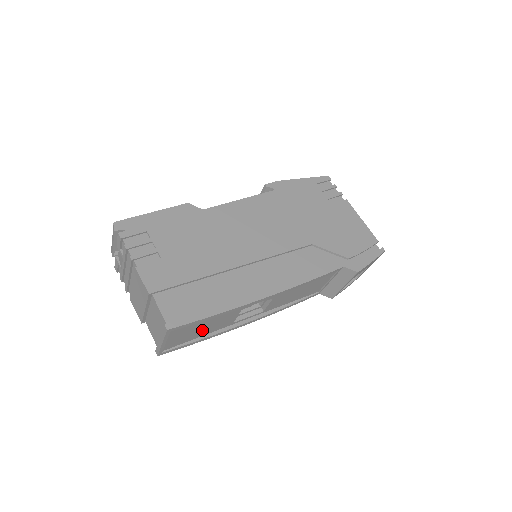
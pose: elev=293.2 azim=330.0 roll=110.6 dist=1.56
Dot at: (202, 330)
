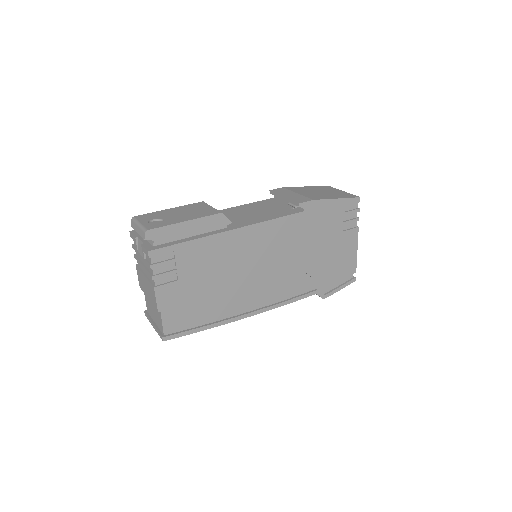
Dot at: occluded
